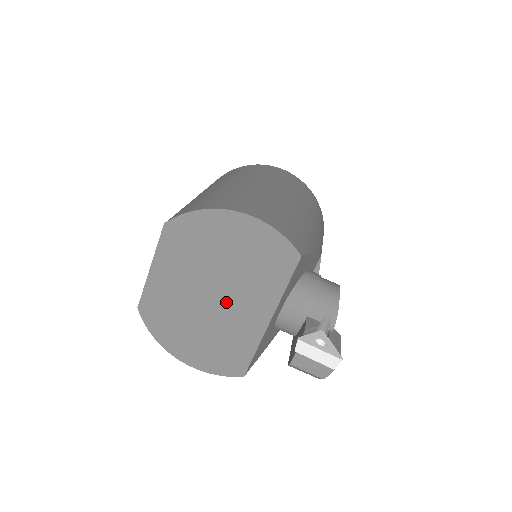
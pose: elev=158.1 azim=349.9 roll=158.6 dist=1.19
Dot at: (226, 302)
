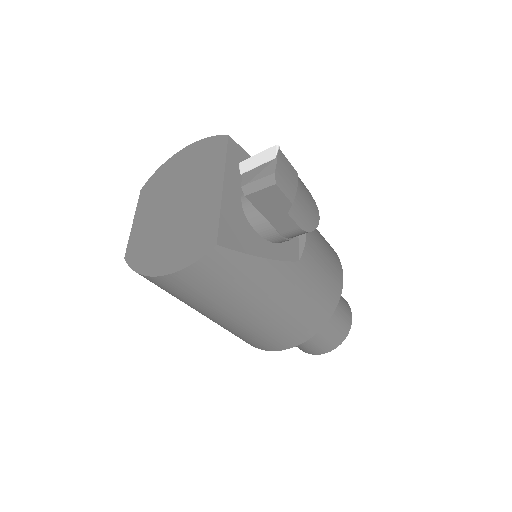
Dot at: (187, 201)
